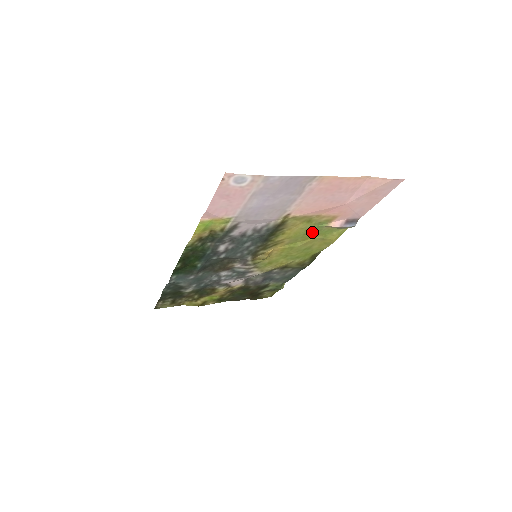
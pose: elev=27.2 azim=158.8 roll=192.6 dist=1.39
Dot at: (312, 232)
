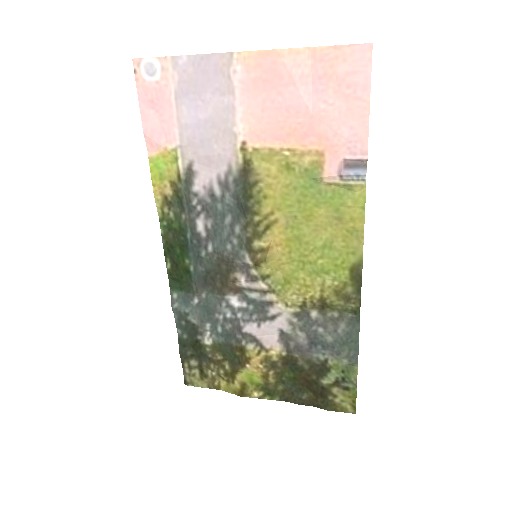
Dot at: (309, 198)
